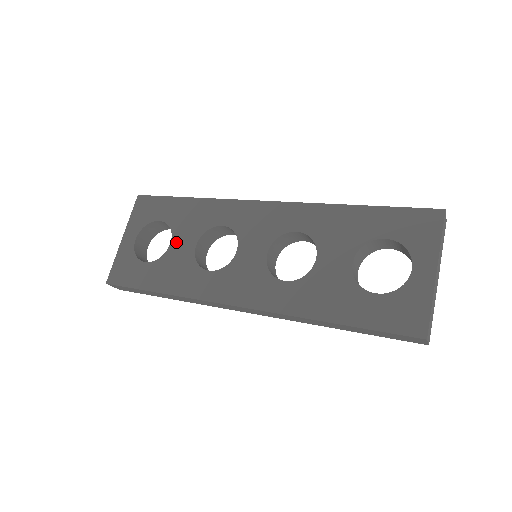
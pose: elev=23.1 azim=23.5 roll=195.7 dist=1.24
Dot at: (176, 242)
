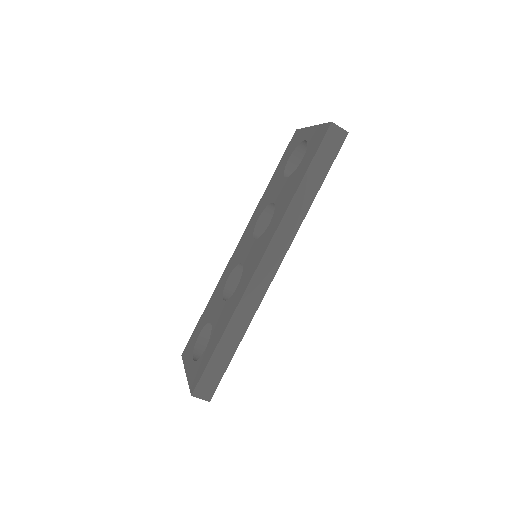
Dot at: (213, 318)
